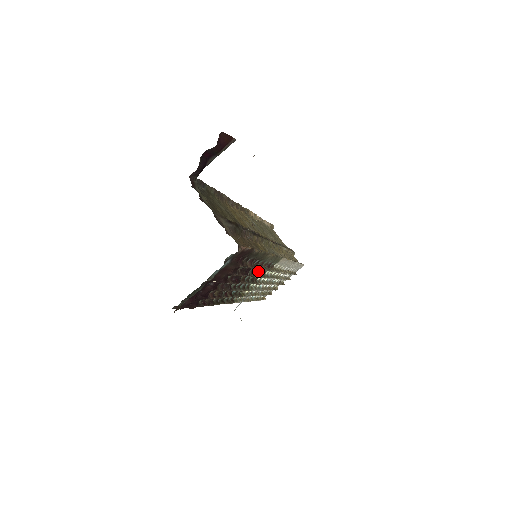
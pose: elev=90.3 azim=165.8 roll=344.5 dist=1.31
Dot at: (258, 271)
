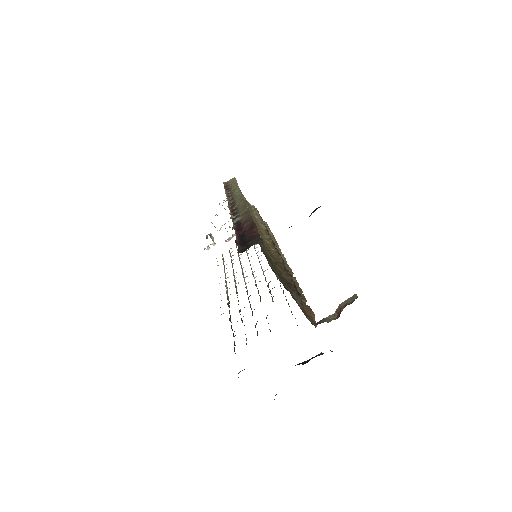
Dot at: (268, 283)
